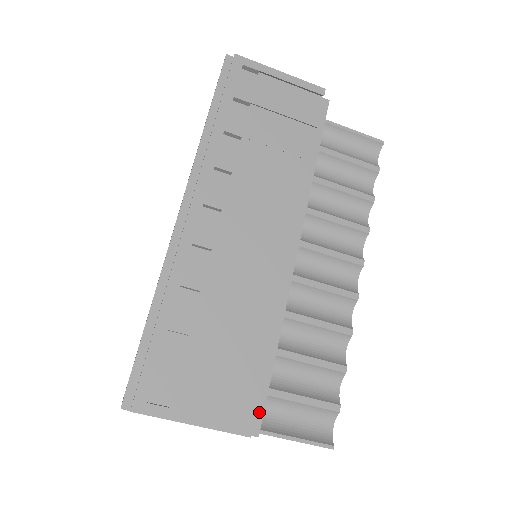
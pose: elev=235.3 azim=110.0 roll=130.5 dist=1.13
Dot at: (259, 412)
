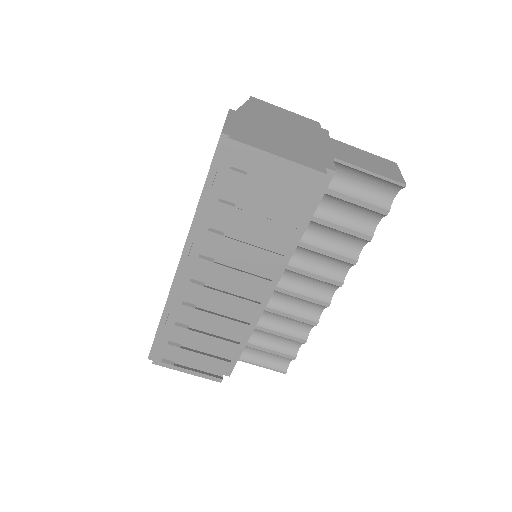
Dot at: (231, 367)
